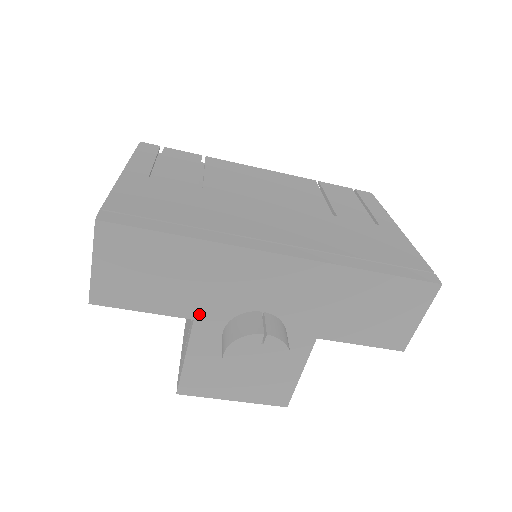
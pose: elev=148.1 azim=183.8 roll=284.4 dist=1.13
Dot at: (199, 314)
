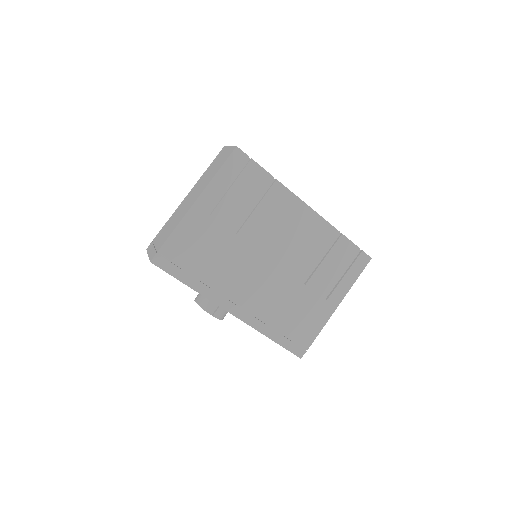
Dot at: occluded
